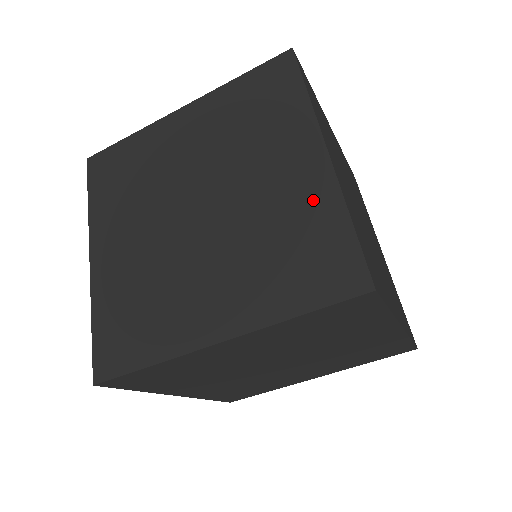
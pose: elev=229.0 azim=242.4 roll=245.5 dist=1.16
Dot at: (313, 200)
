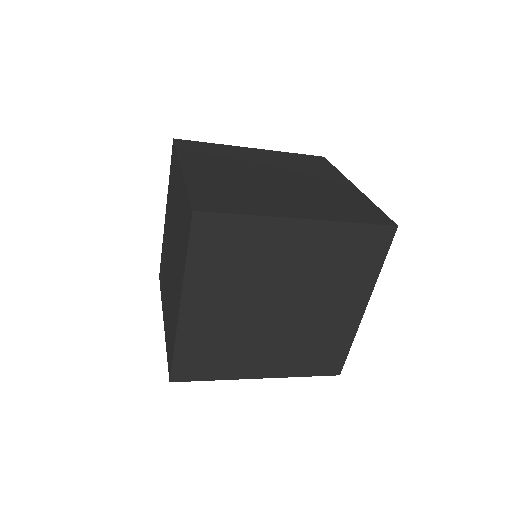
Dot at: (182, 197)
